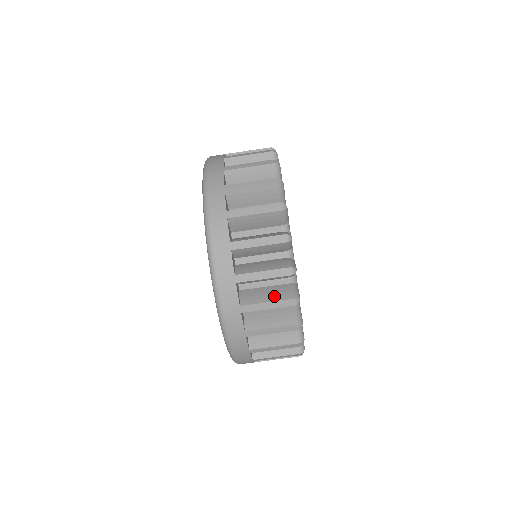
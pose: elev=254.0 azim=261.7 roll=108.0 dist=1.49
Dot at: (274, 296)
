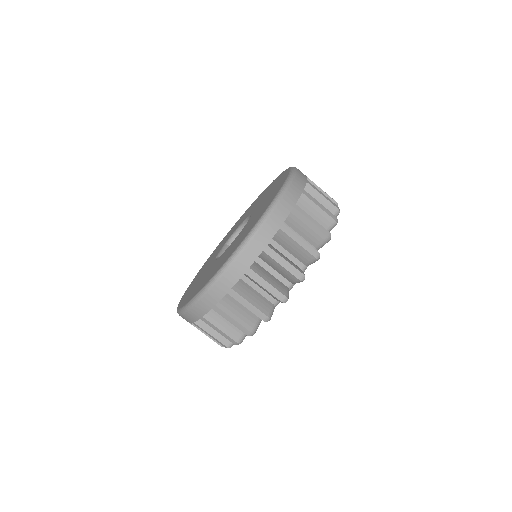
Dot at: (219, 335)
